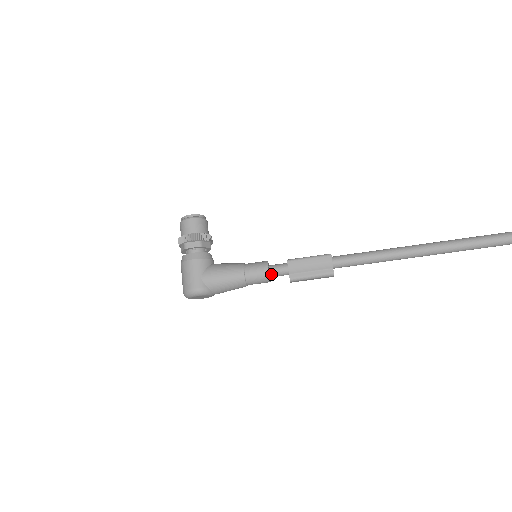
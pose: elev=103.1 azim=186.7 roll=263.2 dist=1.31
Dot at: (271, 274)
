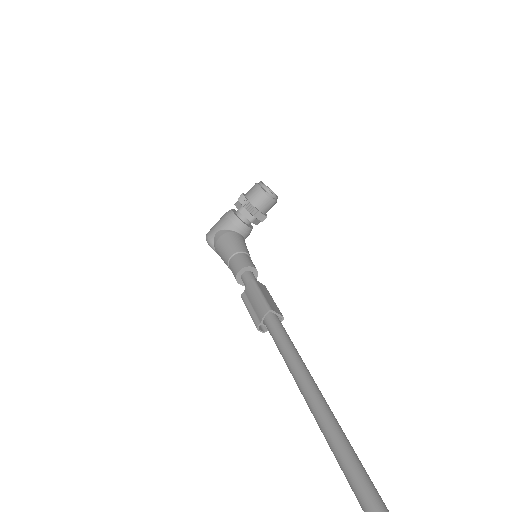
Dot at: (242, 278)
